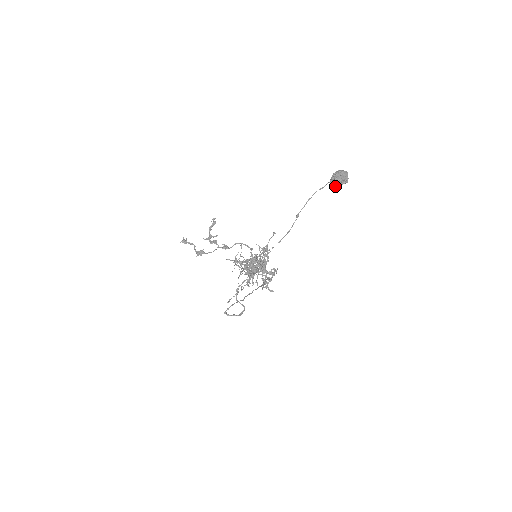
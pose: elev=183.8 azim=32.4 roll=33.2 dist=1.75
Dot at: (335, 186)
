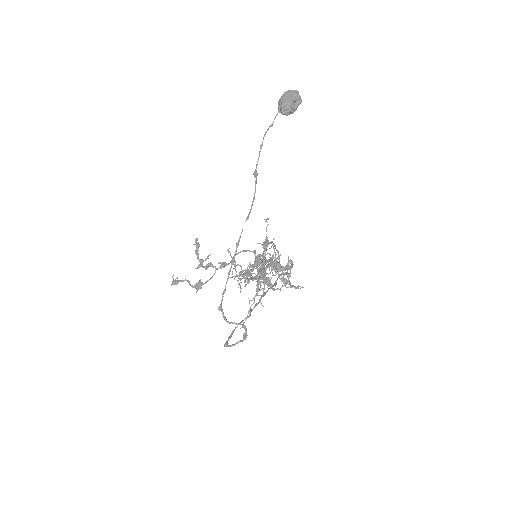
Dot at: (287, 114)
